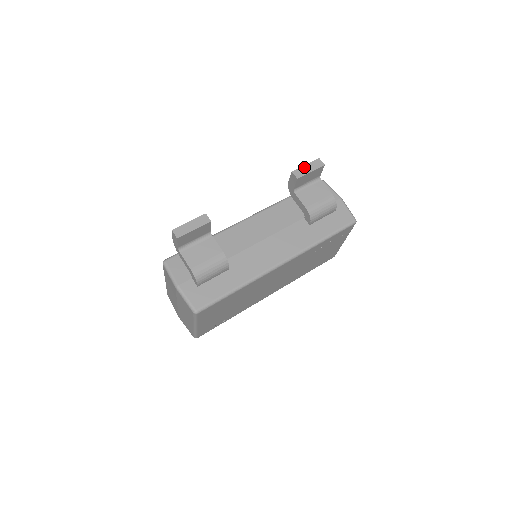
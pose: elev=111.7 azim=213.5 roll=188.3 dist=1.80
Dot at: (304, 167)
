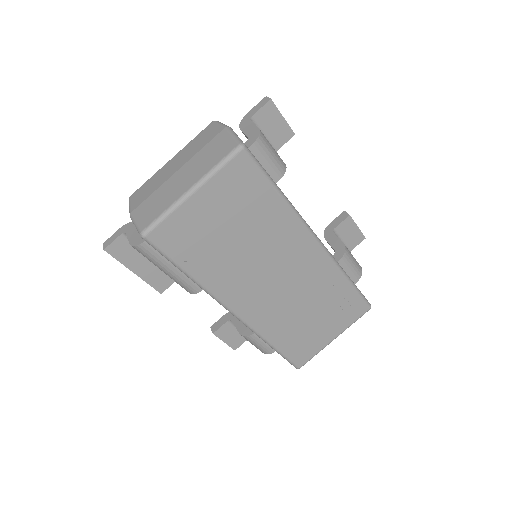
Dot at: occluded
